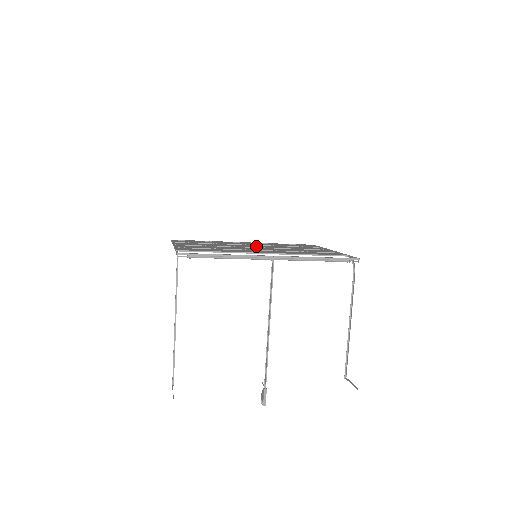
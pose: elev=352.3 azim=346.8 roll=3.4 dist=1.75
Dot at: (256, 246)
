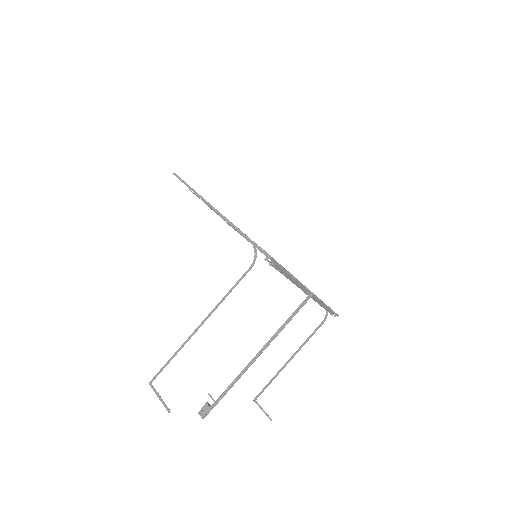
Dot at: occluded
